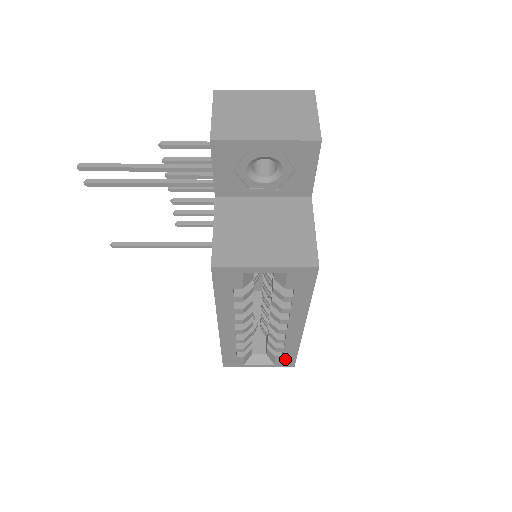
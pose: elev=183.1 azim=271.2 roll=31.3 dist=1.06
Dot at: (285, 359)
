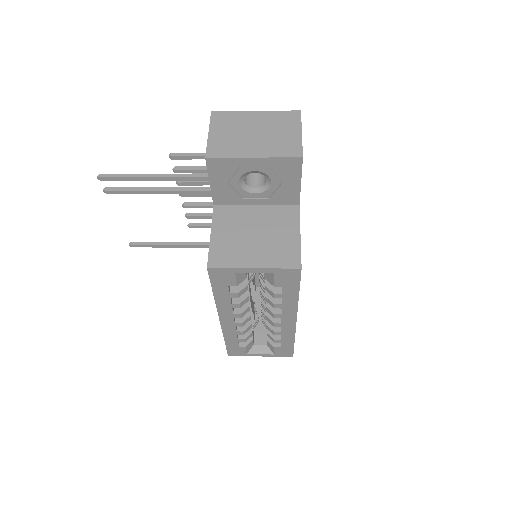
Dot at: (283, 350)
